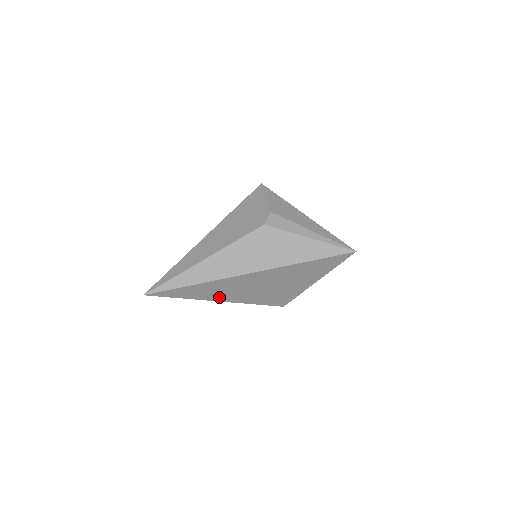
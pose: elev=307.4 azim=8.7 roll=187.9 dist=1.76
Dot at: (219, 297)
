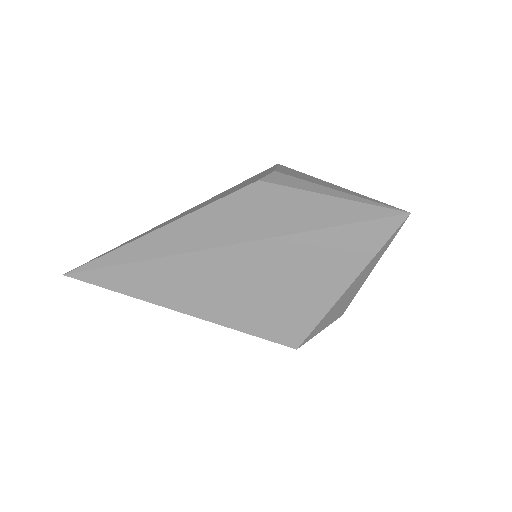
Dot at: (182, 302)
